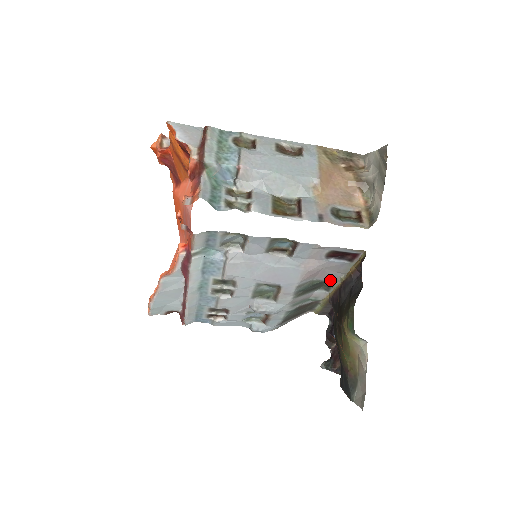
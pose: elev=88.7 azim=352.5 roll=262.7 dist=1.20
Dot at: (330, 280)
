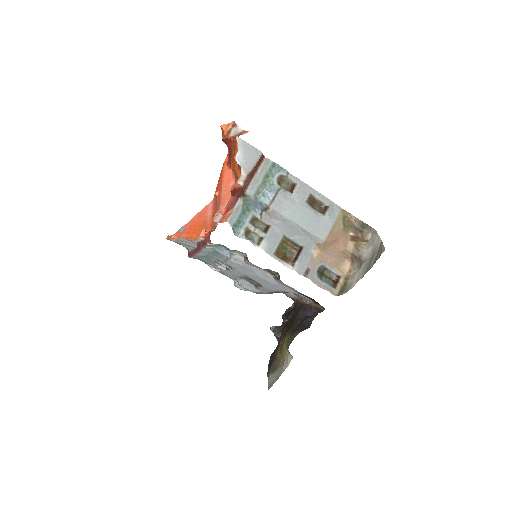
Dot at: occluded
